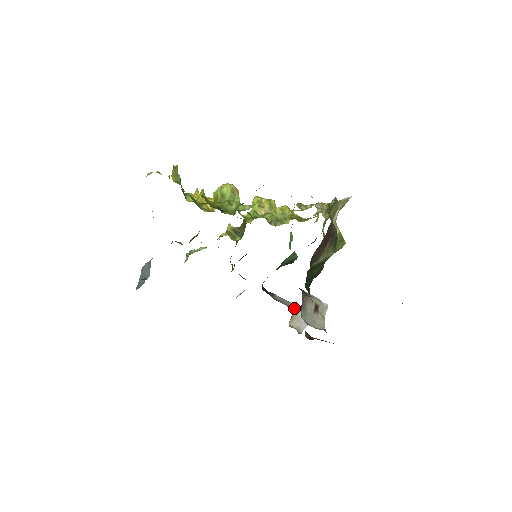
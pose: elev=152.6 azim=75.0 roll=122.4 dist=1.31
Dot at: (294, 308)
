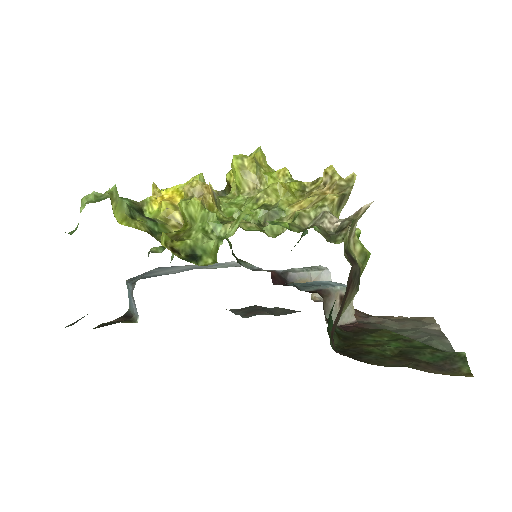
Dot at: (314, 276)
